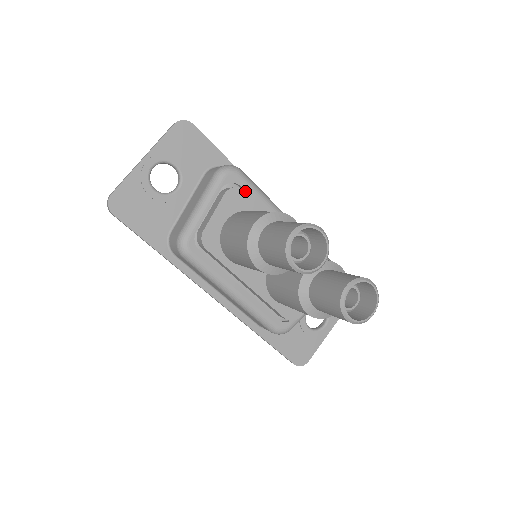
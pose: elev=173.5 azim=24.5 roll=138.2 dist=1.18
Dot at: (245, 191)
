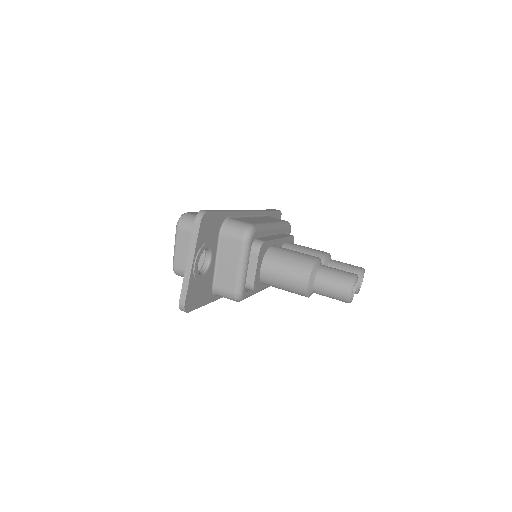
Dot at: (265, 241)
